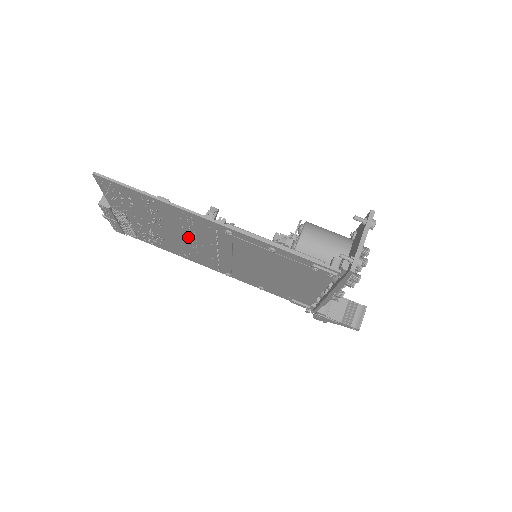
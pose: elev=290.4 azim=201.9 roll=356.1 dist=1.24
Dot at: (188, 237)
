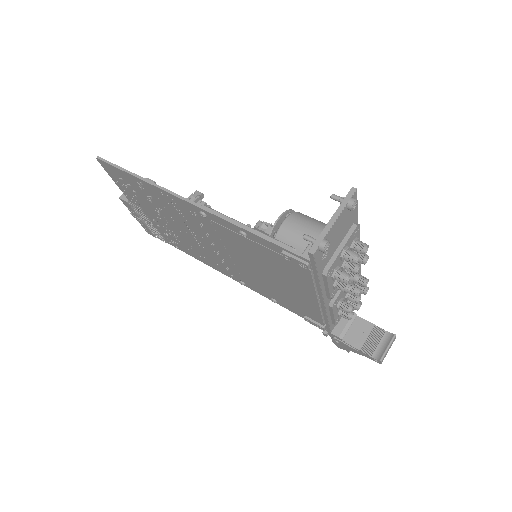
Dot at: (188, 231)
